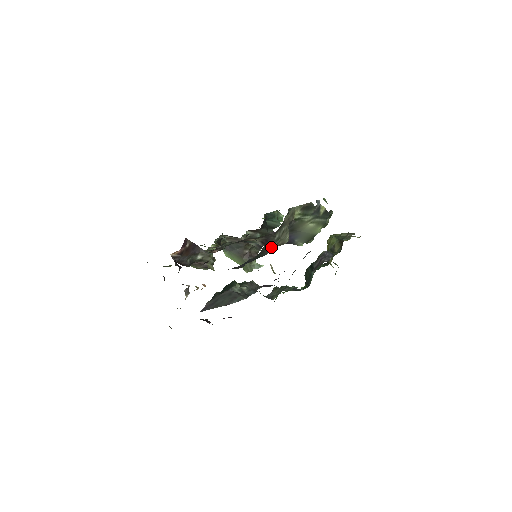
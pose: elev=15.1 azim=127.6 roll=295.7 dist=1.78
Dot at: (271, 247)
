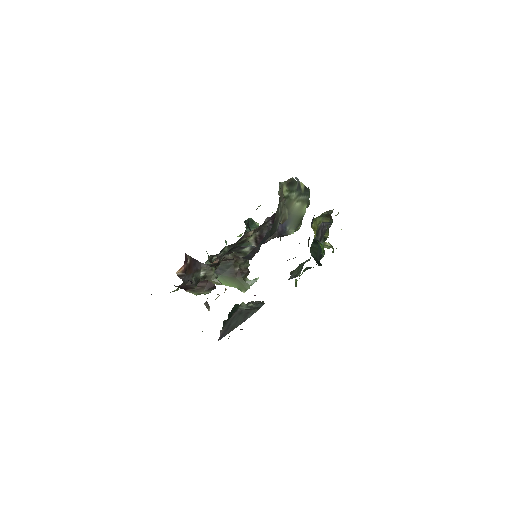
Dot at: (278, 222)
